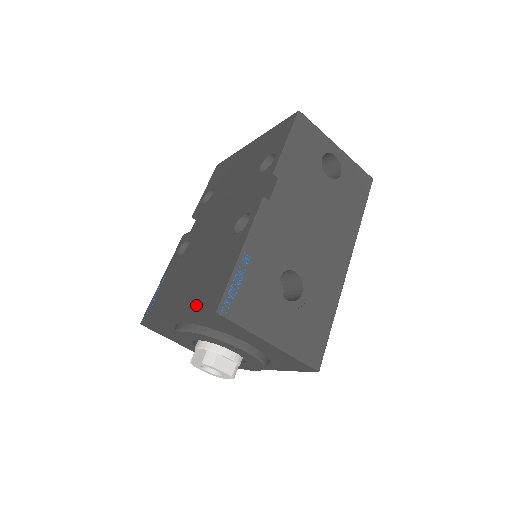
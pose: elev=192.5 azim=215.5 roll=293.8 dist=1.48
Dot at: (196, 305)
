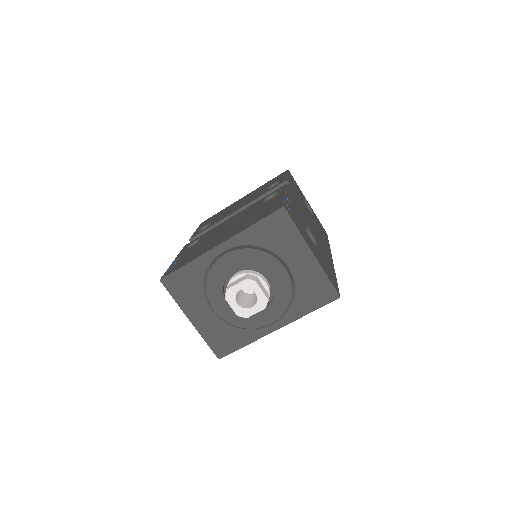
Dot at: (250, 223)
